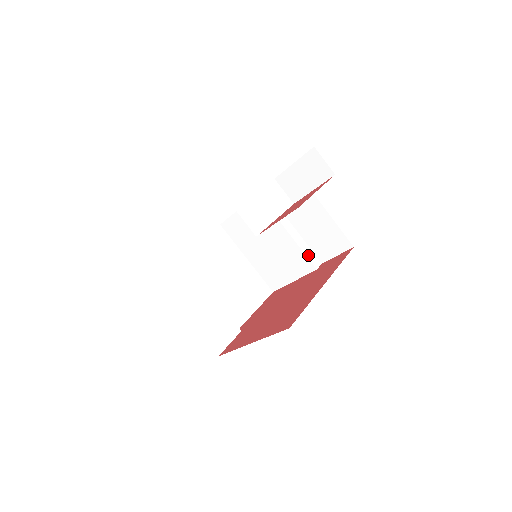
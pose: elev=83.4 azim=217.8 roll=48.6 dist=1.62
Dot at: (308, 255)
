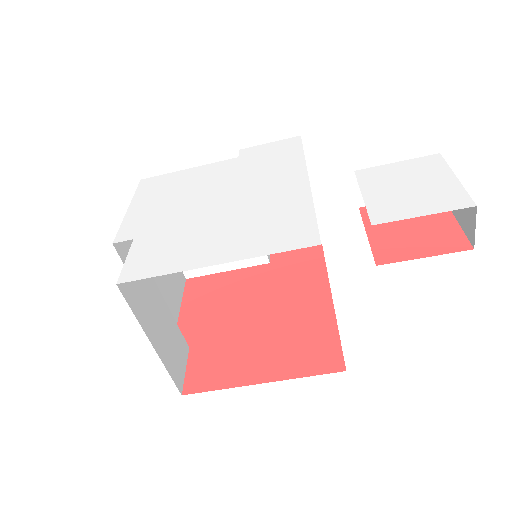
Dot at: occluded
